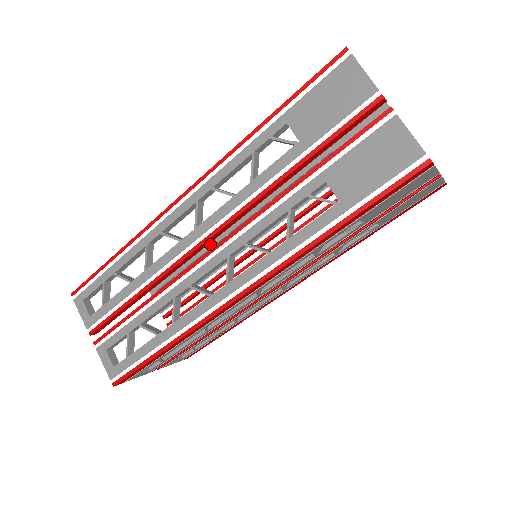
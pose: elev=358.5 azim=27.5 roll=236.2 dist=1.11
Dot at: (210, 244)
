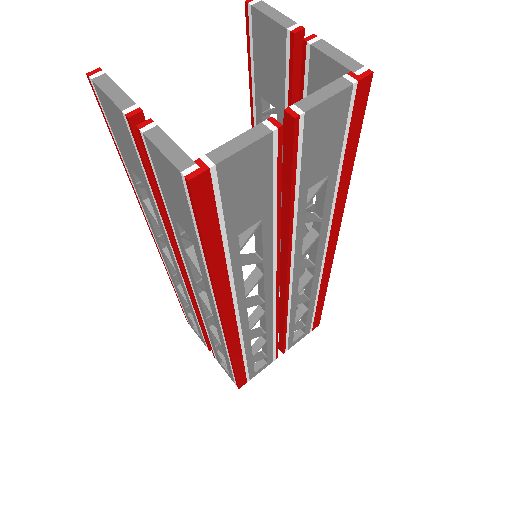
Dot at: occluded
